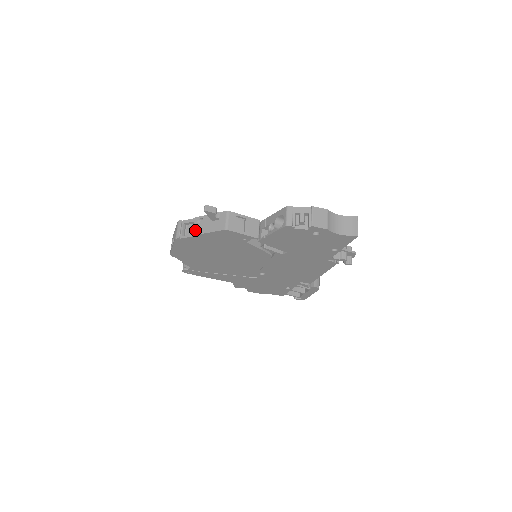
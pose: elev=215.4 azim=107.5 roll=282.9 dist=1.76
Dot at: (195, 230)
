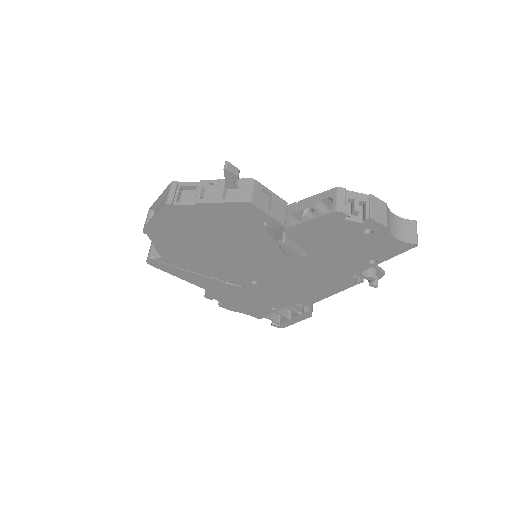
Dot at: (199, 196)
